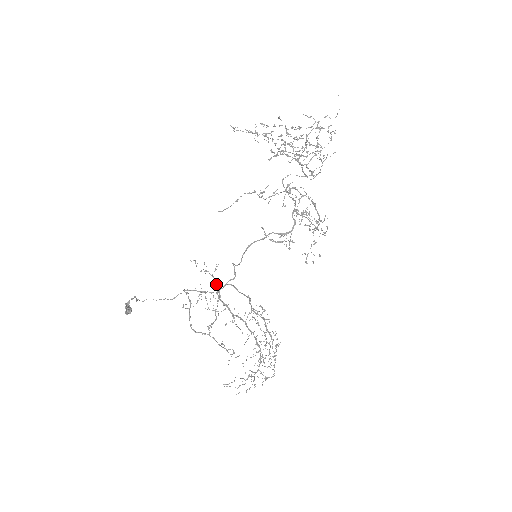
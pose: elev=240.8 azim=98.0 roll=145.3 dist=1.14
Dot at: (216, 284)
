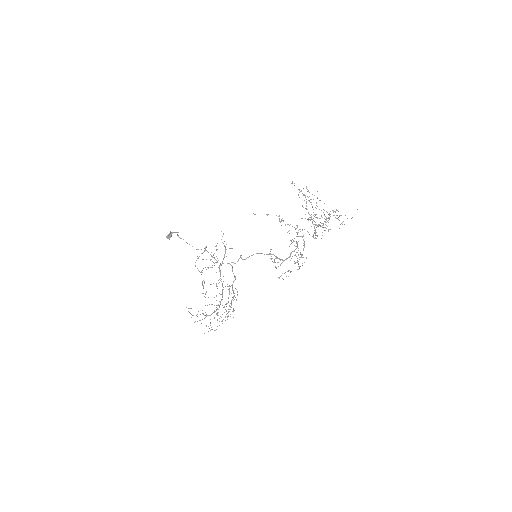
Dot at: (224, 257)
